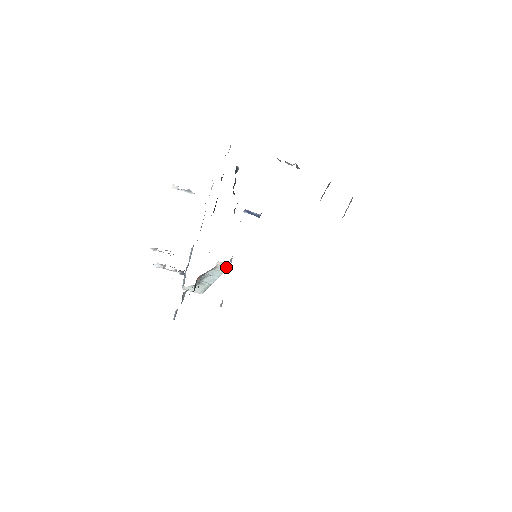
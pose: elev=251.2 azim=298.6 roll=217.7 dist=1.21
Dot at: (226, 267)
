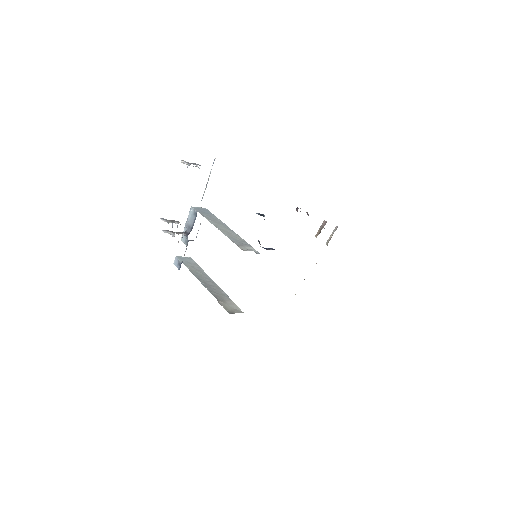
Dot at: occluded
